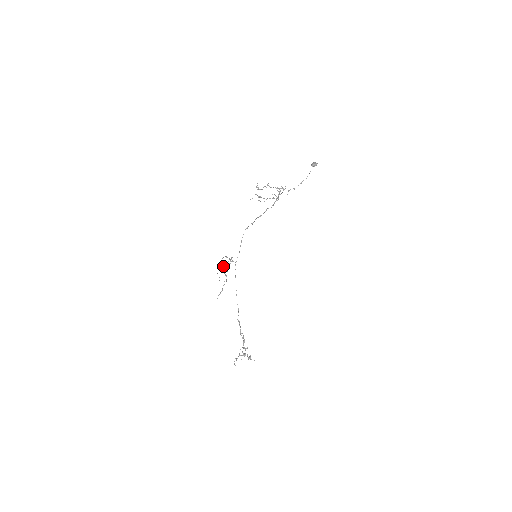
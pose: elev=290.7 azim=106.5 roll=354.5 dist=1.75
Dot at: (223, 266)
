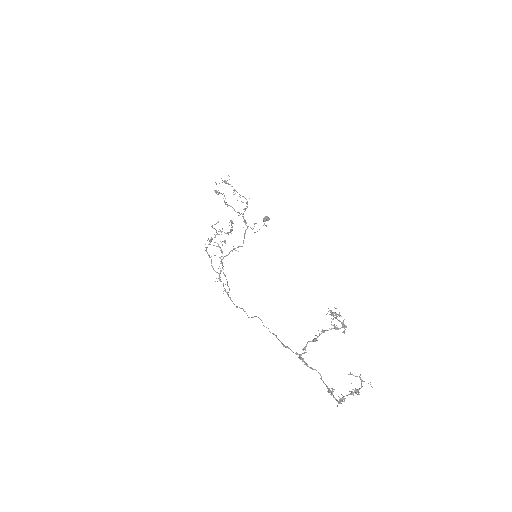
Dot at: (215, 235)
